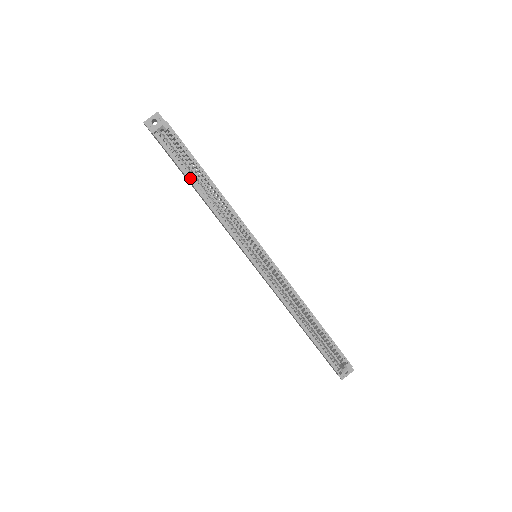
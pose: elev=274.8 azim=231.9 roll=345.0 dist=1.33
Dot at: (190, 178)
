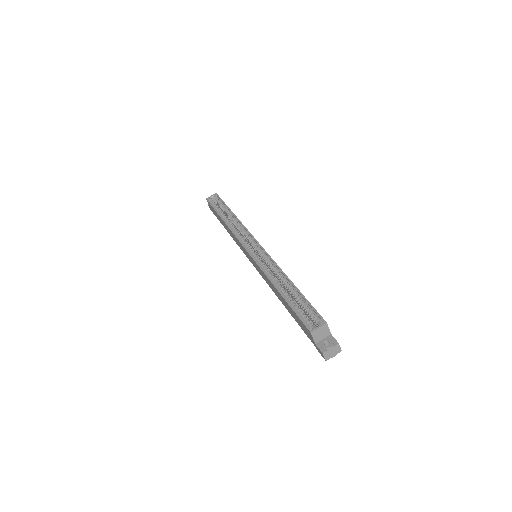
Dot at: (220, 214)
